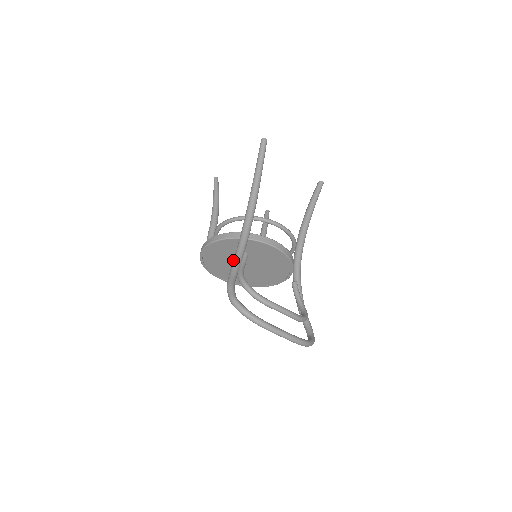
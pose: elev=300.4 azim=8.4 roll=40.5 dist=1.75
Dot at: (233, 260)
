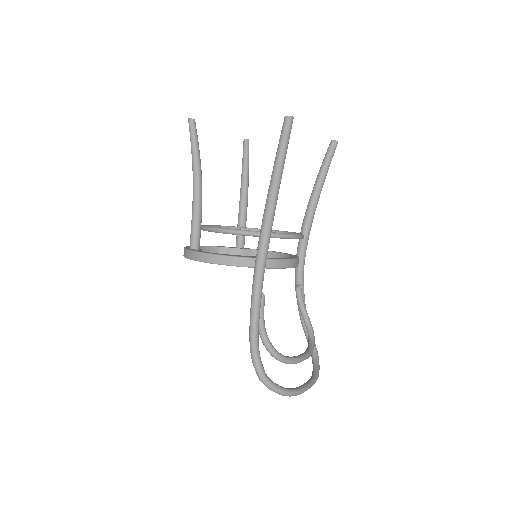
Dot at: (251, 311)
